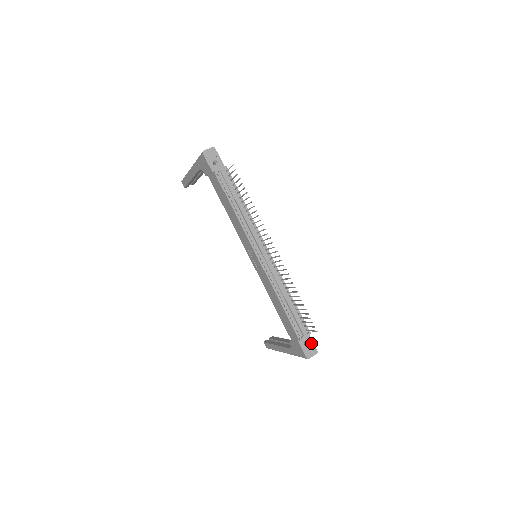
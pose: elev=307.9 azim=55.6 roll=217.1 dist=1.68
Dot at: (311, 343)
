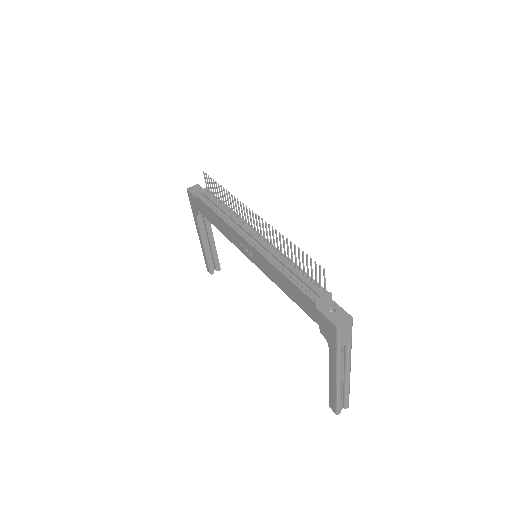
Dot at: (339, 309)
